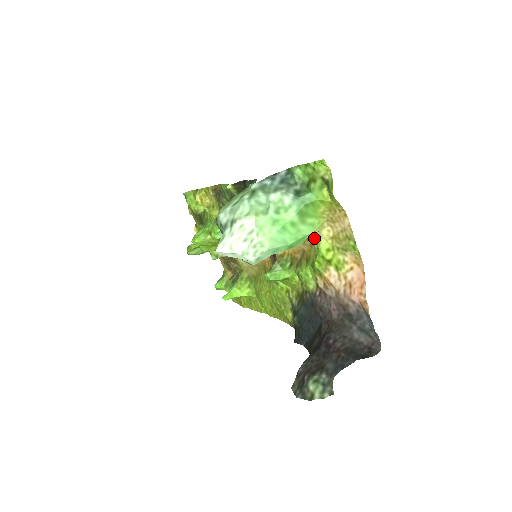
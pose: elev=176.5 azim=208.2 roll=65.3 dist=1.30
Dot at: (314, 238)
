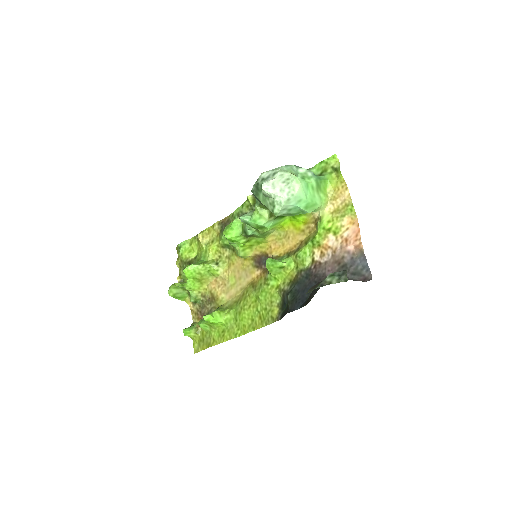
Dot at: (314, 223)
